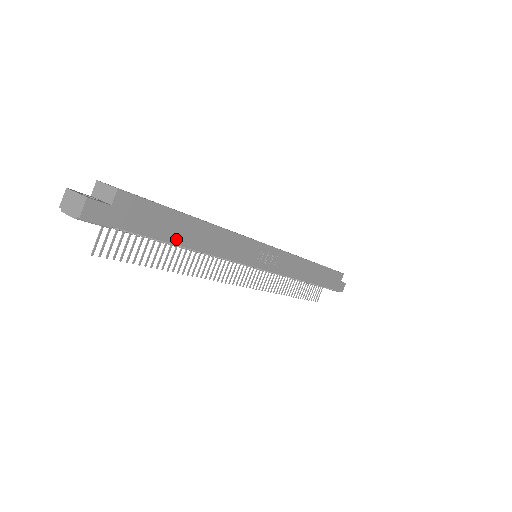
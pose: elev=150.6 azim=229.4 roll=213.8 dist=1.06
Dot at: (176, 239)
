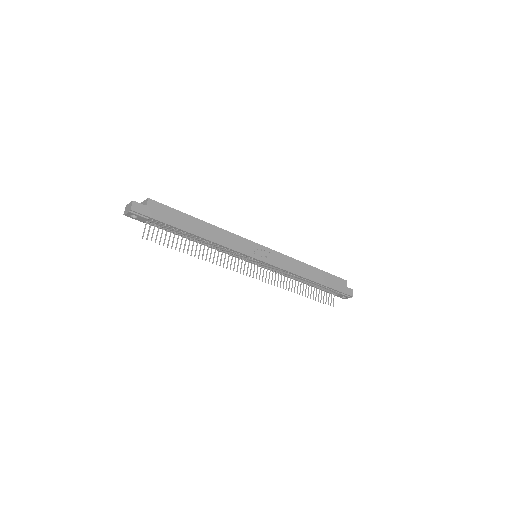
Dot at: (188, 229)
